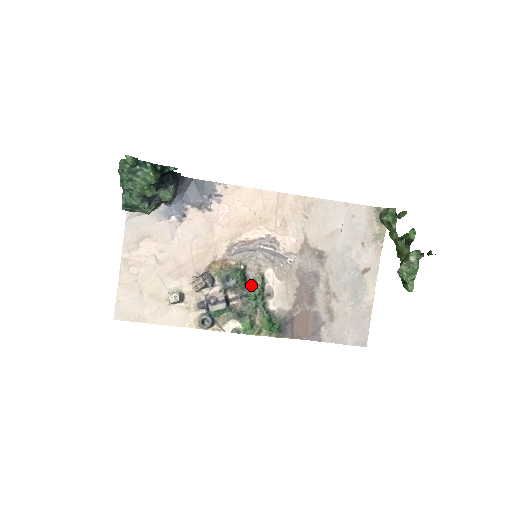
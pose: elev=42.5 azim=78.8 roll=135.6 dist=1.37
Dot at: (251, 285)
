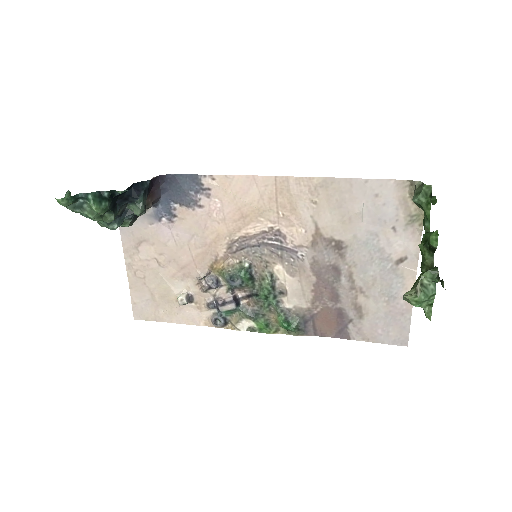
Dot at: (260, 283)
